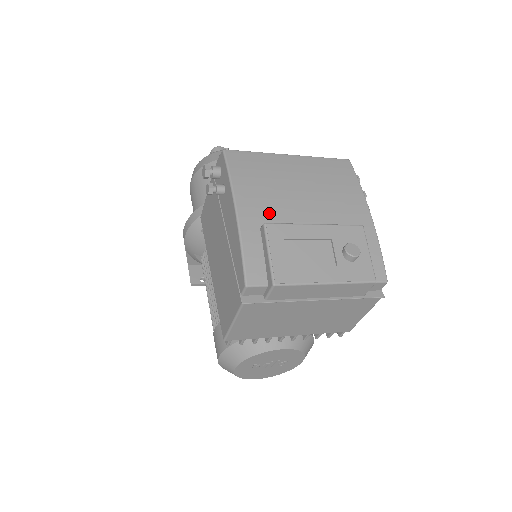
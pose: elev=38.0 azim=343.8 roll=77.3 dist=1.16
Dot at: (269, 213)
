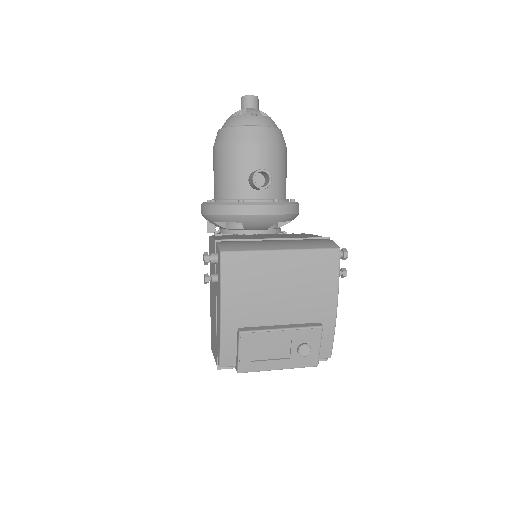
Dot at: (248, 316)
